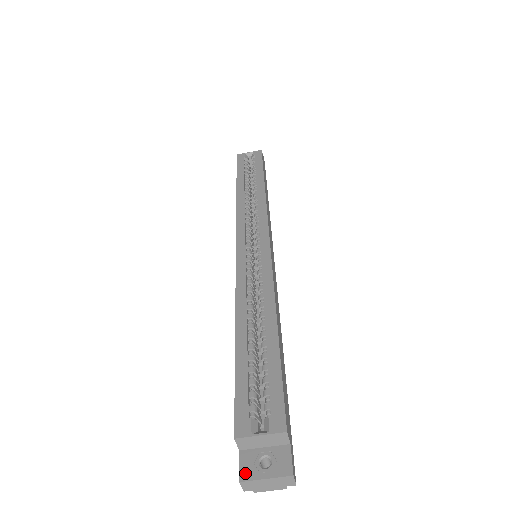
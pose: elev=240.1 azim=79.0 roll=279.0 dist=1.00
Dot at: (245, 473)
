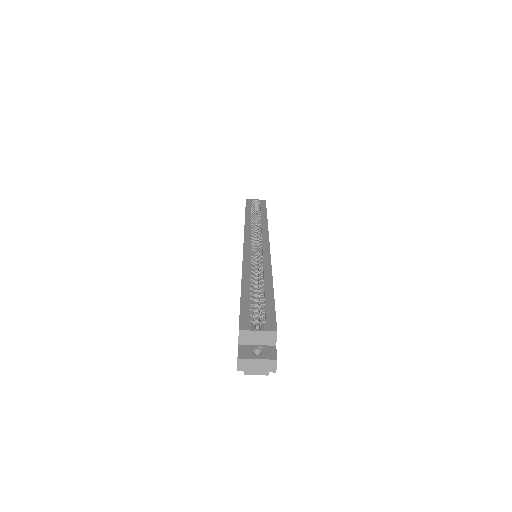
Dot at: (242, 355)
